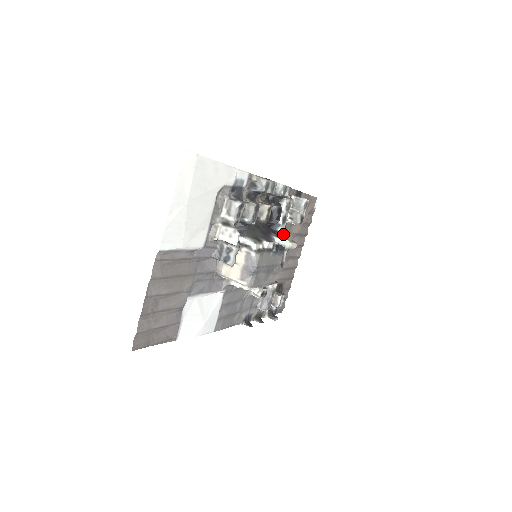
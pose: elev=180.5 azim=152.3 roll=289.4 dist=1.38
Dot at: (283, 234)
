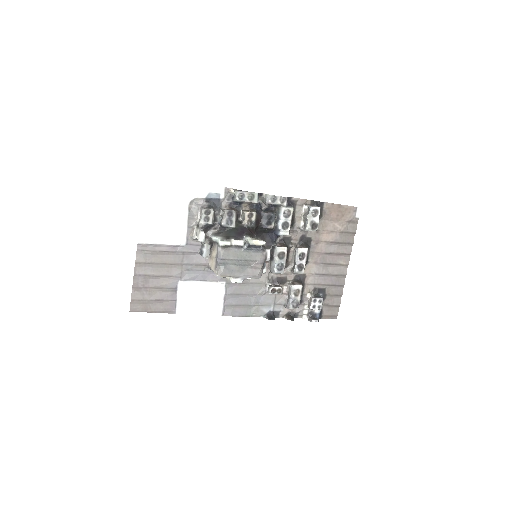
Dot at: (305, 240)
